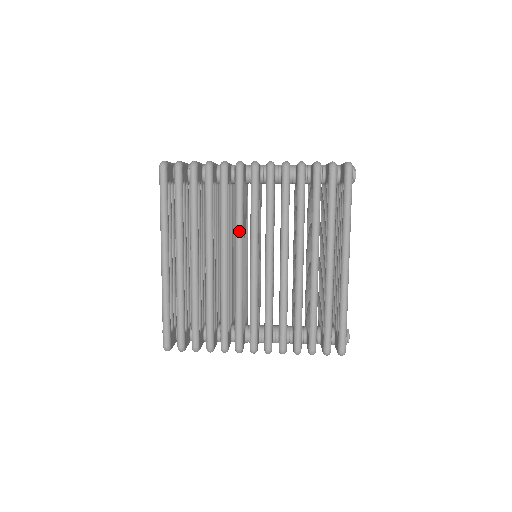
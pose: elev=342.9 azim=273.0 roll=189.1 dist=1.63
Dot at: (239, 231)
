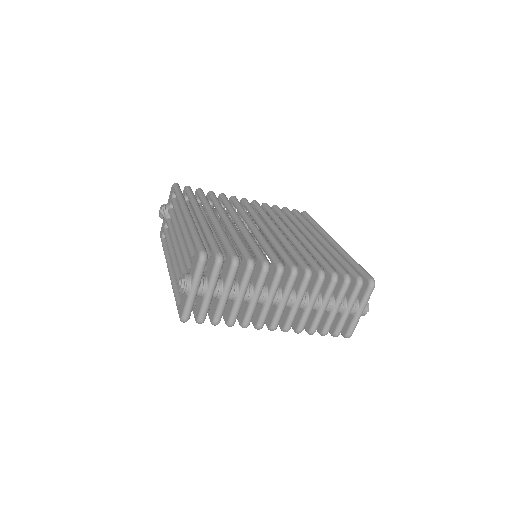
Dot at: (247, 214)
